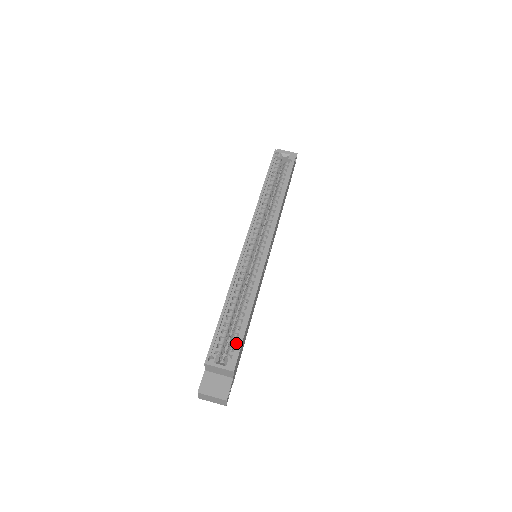
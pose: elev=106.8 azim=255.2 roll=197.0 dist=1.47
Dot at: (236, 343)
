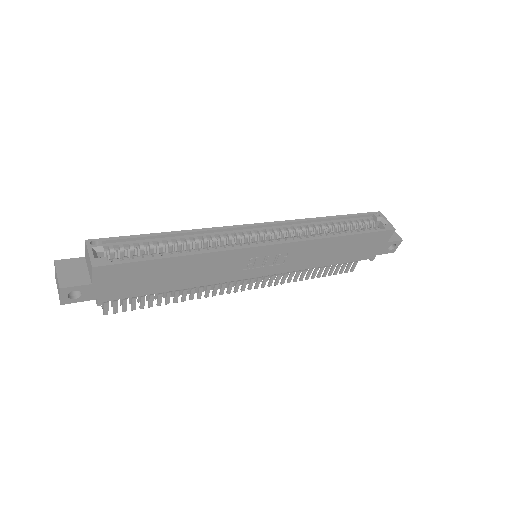
Dot at: (130, 259)
